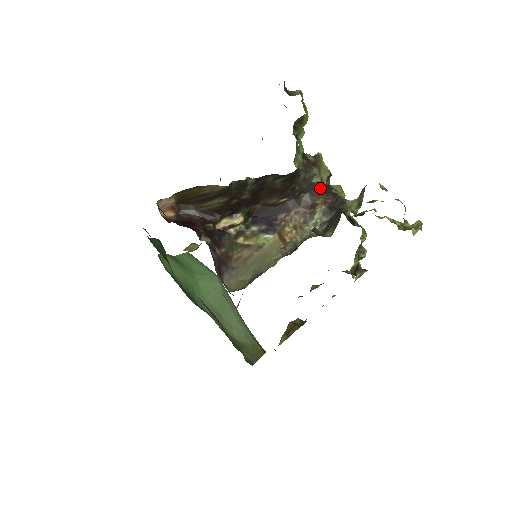
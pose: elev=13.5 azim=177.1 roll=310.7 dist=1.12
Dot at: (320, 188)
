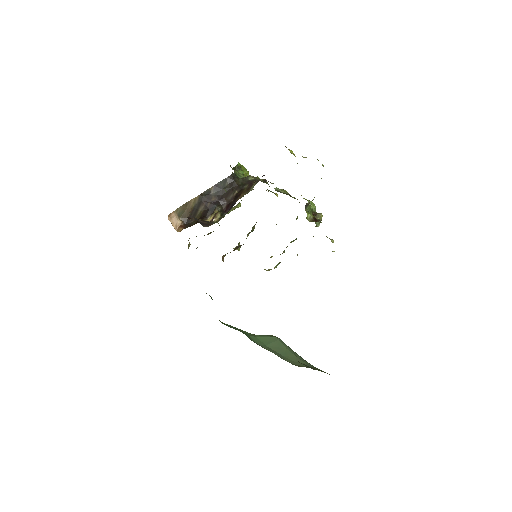
Dot at: occluded
